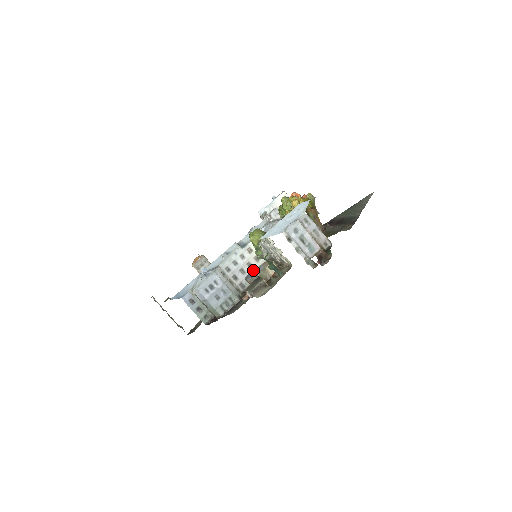
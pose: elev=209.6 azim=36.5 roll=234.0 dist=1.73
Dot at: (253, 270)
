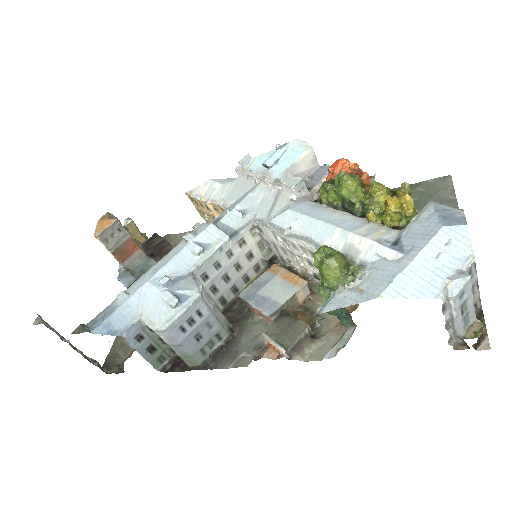
Dot at: (242, 274)
